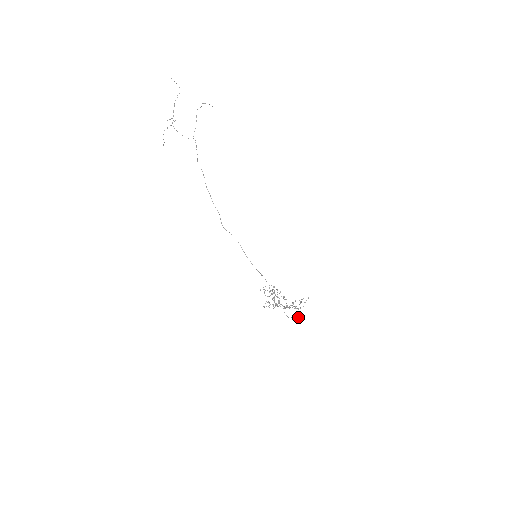
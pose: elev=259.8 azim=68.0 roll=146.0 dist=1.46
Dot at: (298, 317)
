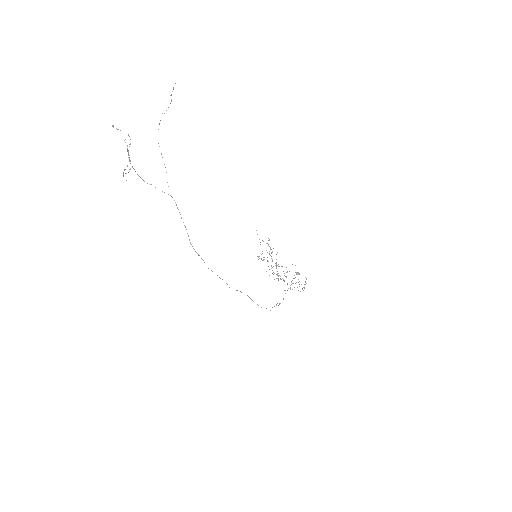
Dot at: occluded
